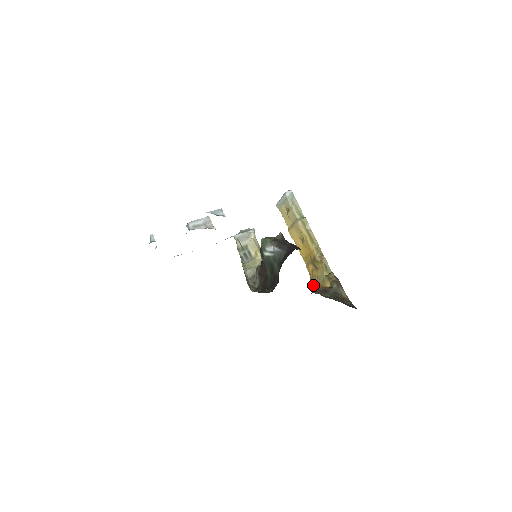
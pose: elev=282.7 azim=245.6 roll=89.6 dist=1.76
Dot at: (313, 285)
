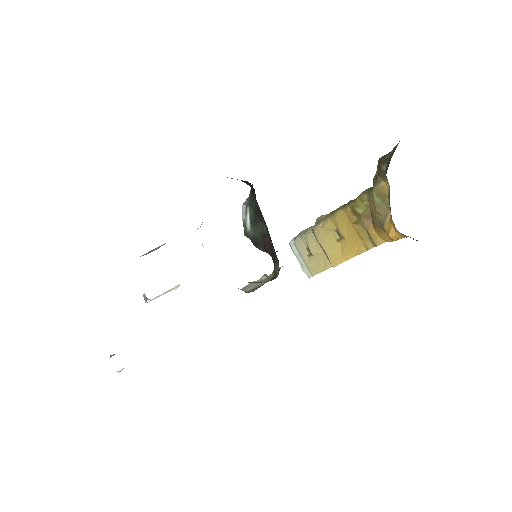
Dot at: (390, 229)
